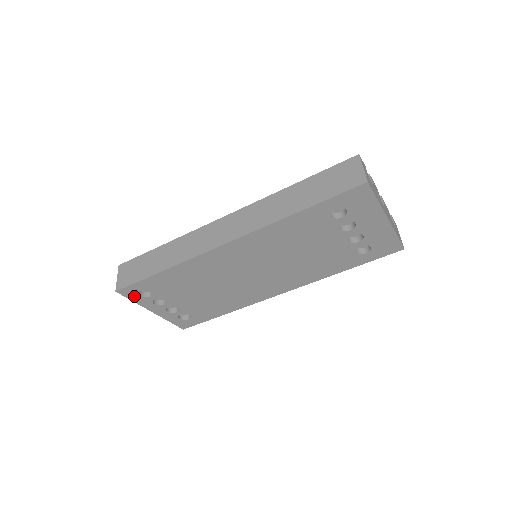
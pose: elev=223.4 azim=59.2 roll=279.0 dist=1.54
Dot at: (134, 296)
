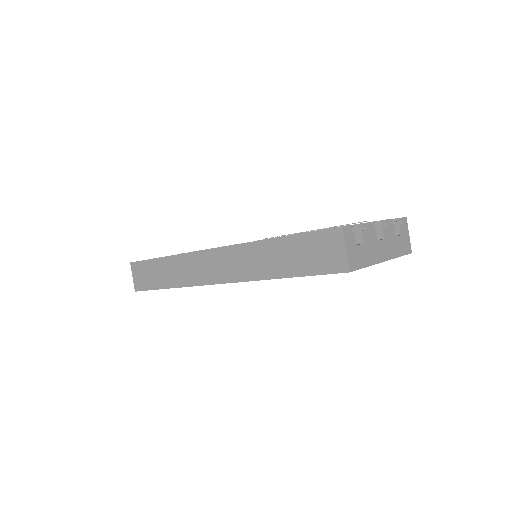
Dot at: occluded
